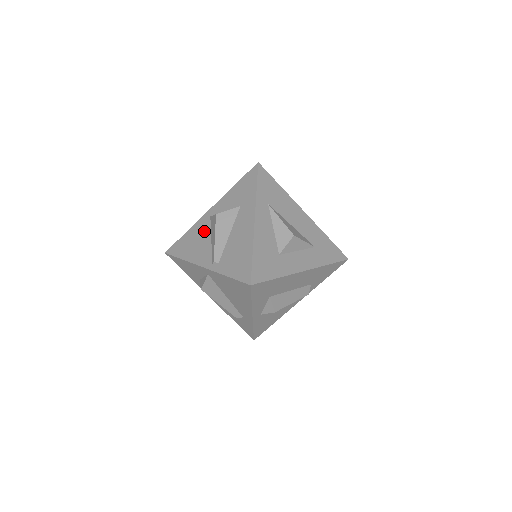
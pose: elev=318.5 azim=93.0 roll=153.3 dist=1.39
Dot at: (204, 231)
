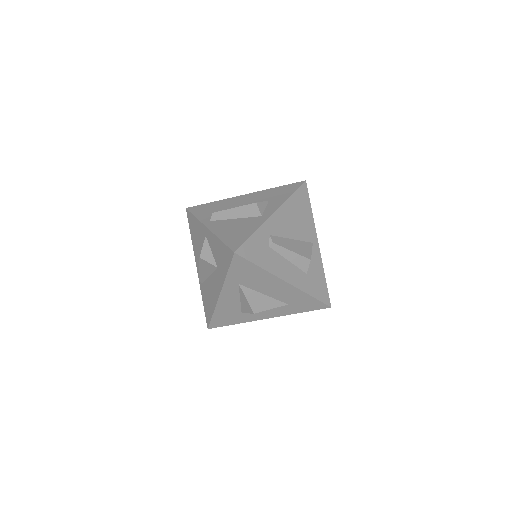
Dot at: (201, 241)
